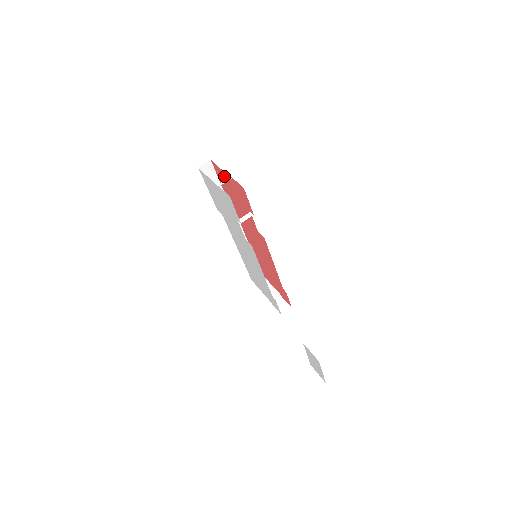
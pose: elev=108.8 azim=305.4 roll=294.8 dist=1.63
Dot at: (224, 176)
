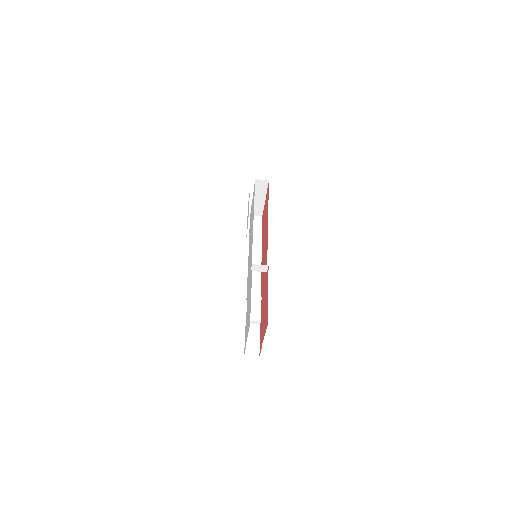
Dot at: occluded
